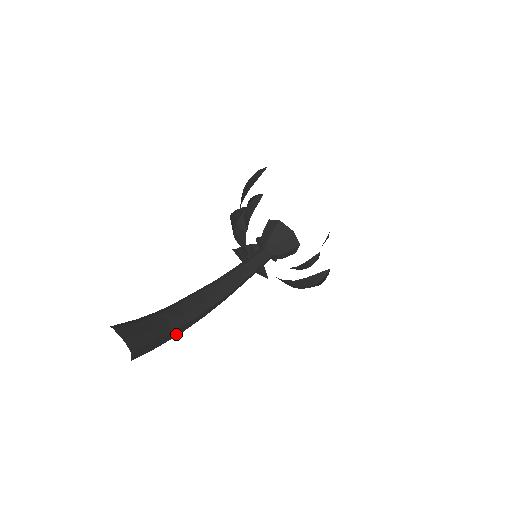
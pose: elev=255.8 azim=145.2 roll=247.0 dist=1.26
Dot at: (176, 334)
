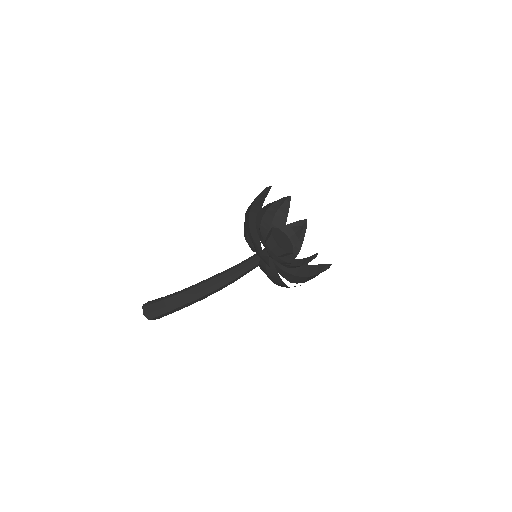
Dot at: (195, 302)
